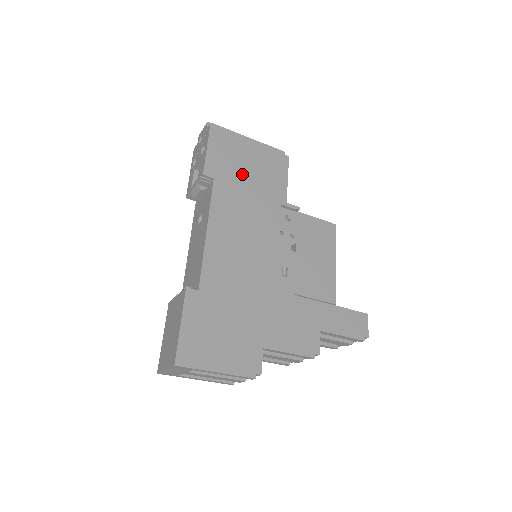
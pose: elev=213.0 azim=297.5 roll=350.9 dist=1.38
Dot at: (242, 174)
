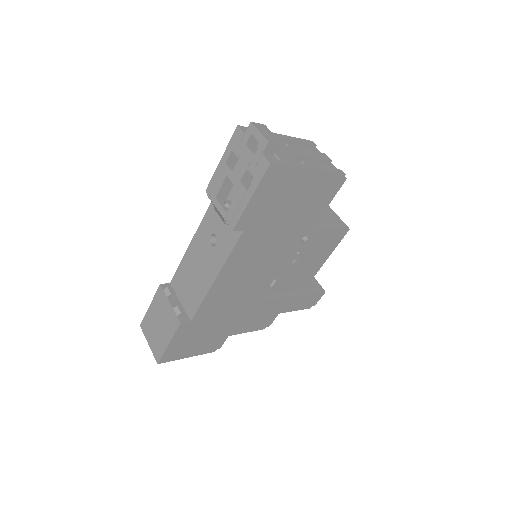
Dot at: (279, 216)
